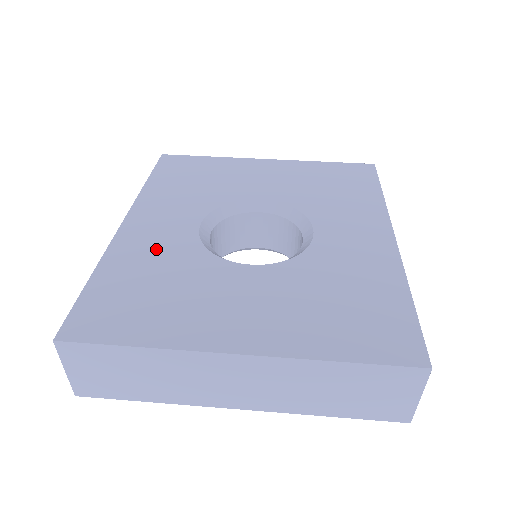
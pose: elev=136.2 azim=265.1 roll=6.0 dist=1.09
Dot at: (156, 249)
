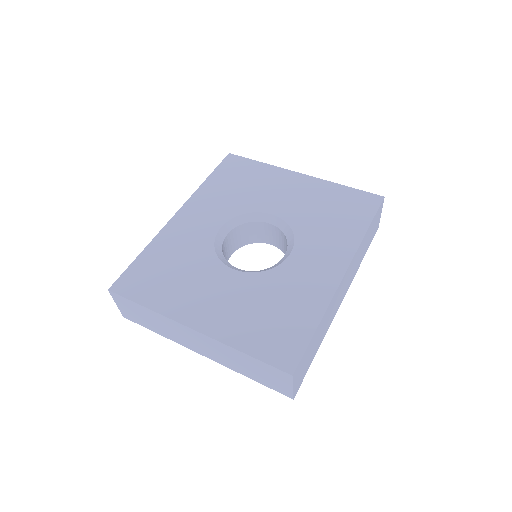
Dot at: (185, 241)
